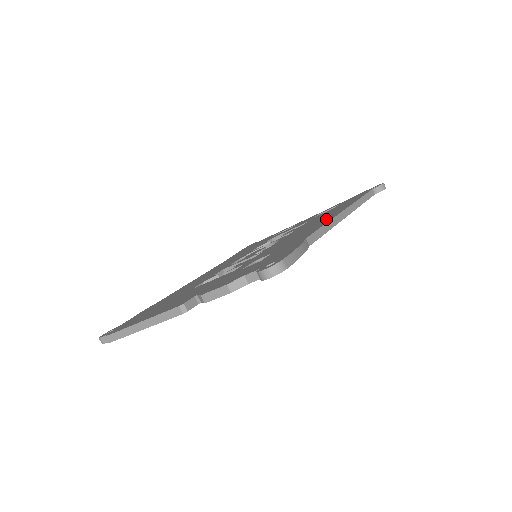
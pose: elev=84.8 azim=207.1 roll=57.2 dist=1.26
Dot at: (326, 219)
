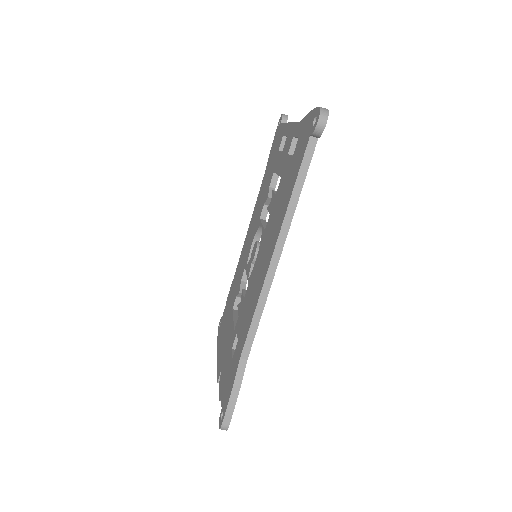
Dot at: (264, 270)
